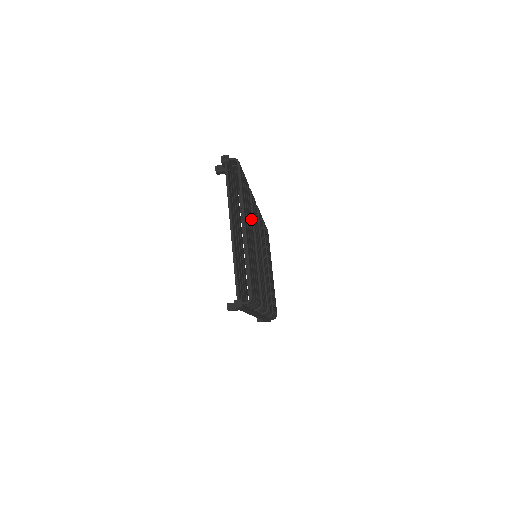
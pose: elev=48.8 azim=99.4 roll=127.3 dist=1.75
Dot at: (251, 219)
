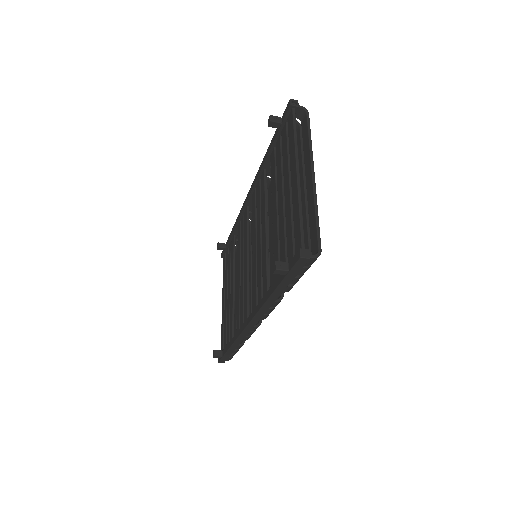
Dot at: occluded
